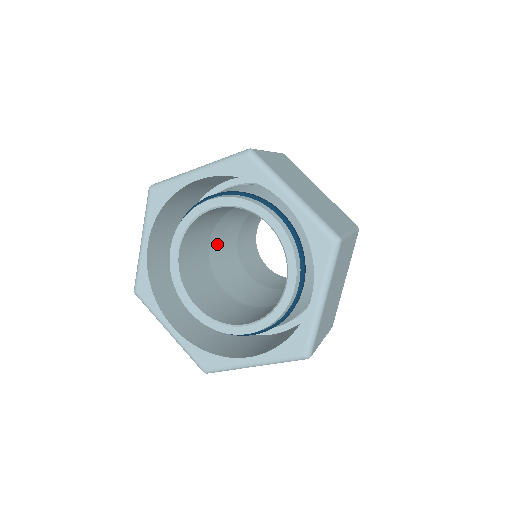
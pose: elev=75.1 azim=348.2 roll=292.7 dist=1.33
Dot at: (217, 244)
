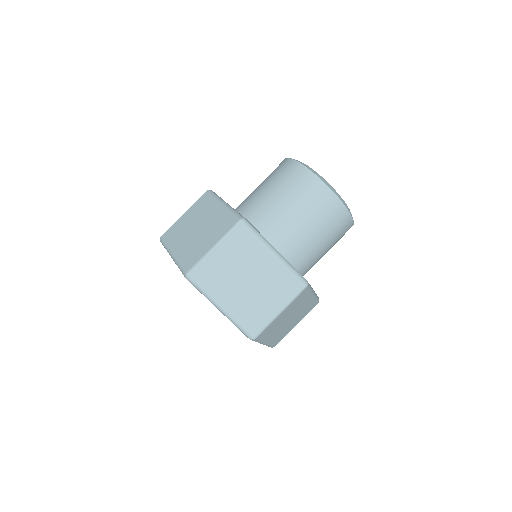
Dot at: occluded
